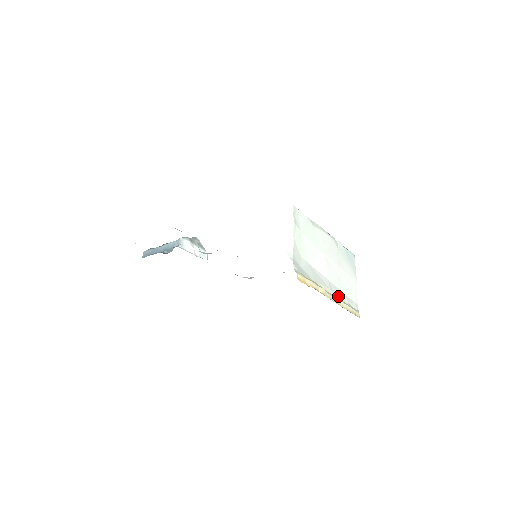
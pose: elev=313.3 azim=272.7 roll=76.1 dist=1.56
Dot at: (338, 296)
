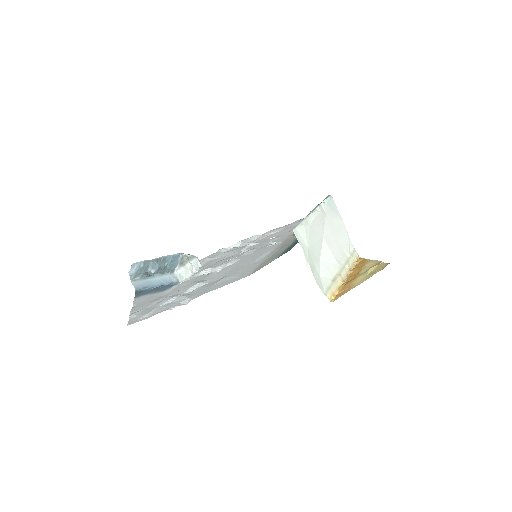
Dot at: (343, 260)
